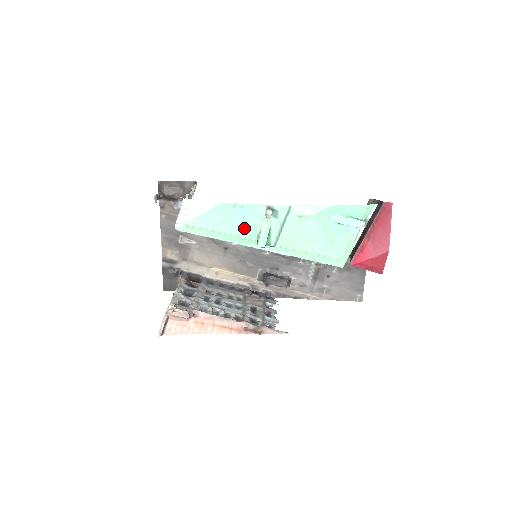
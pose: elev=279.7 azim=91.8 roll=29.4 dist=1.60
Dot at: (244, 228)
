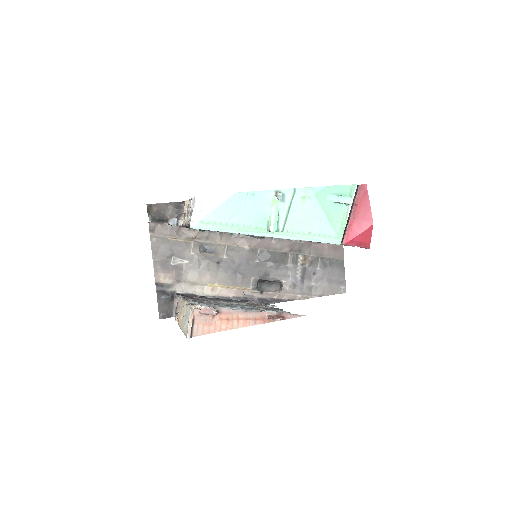
Dot at: (255, 217)
